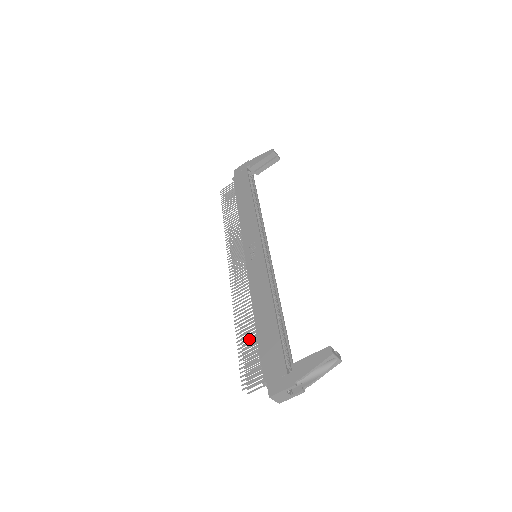
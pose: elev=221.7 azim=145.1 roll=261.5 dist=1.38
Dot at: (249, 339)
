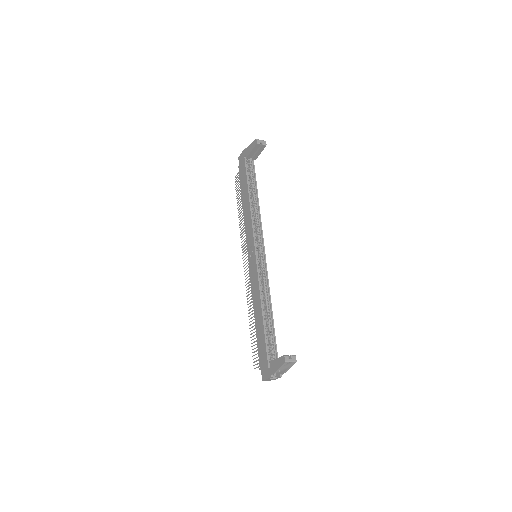
Dot at: (254, 332)
